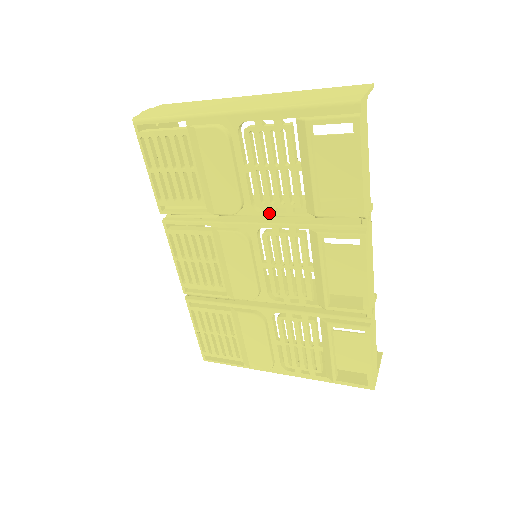
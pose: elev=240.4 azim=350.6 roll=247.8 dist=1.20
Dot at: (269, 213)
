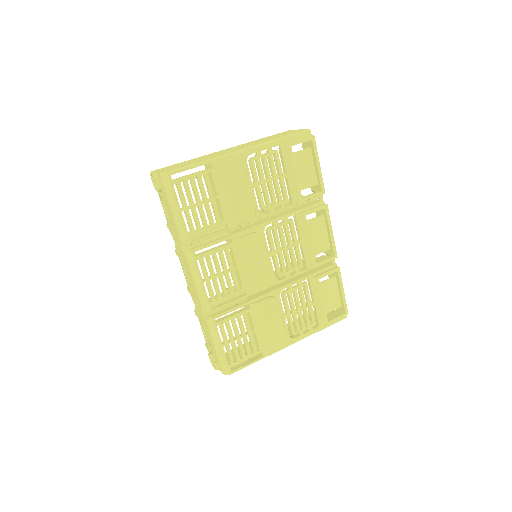
Dot at: (271, 213)
